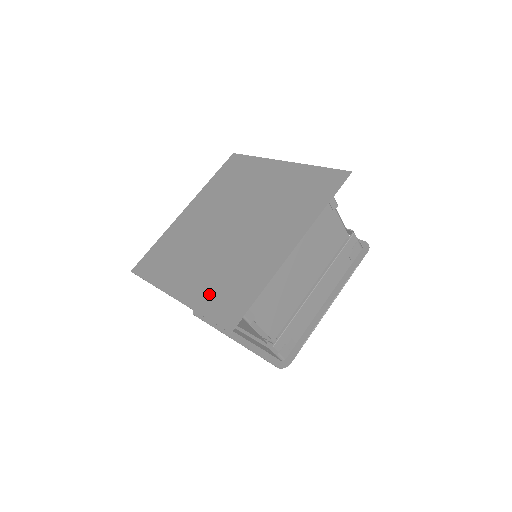
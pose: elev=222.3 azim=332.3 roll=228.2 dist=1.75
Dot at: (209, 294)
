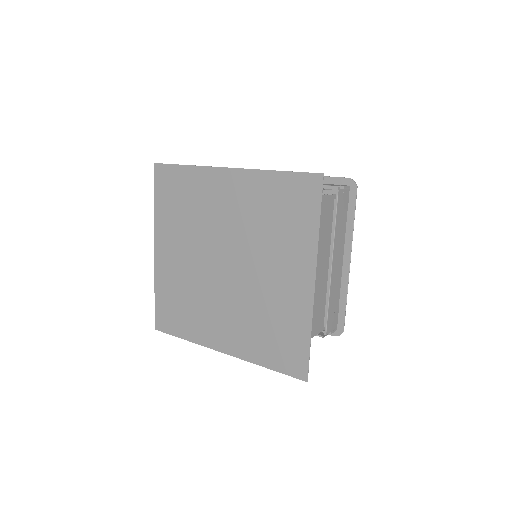
Dot at: (168, 288)
